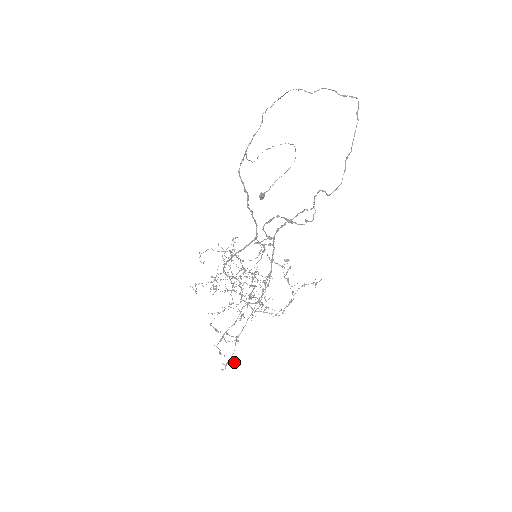
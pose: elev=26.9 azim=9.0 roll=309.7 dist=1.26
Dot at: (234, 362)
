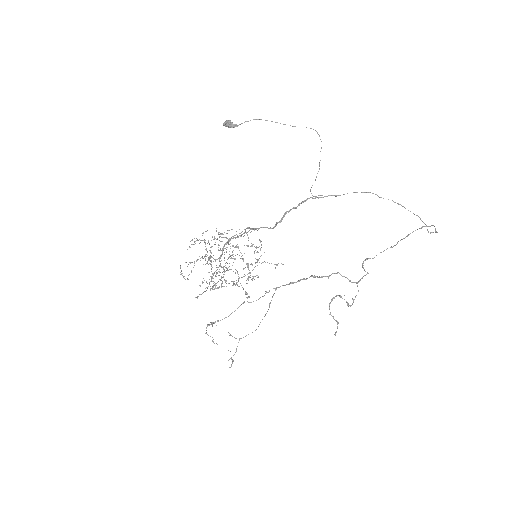
Dot at: occluded
